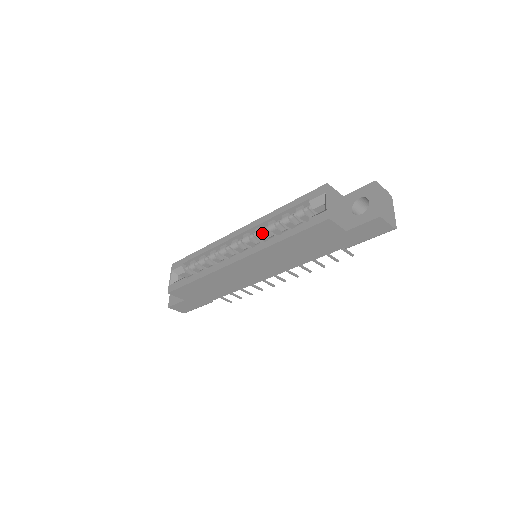
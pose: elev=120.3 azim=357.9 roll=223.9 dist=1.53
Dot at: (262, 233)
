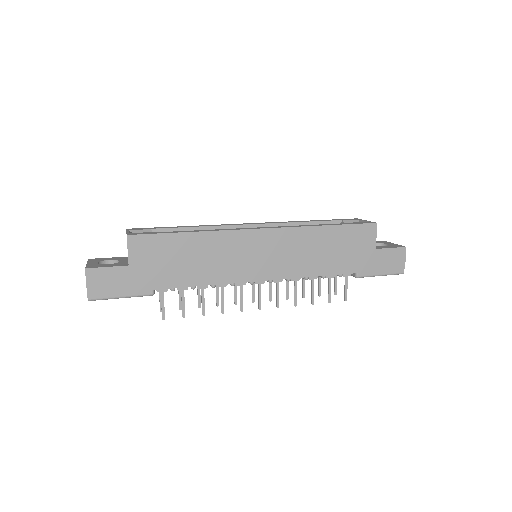
Dot at: occluded
